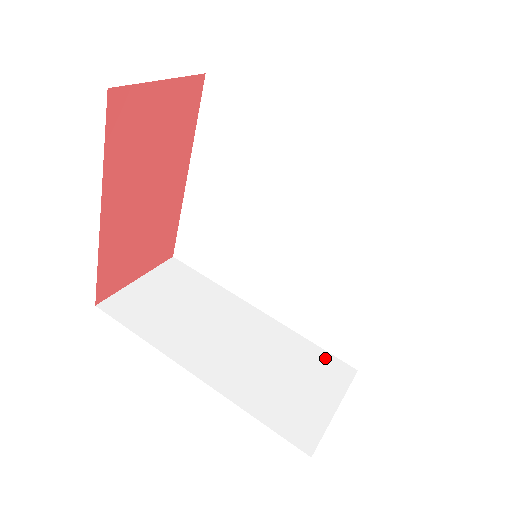
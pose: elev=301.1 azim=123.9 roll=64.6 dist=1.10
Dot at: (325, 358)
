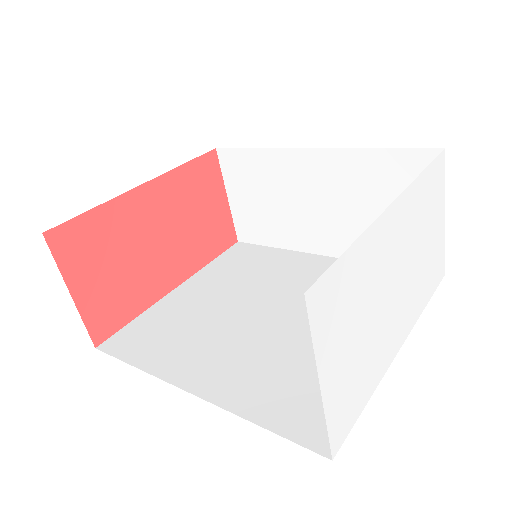
Dot at: occluded
